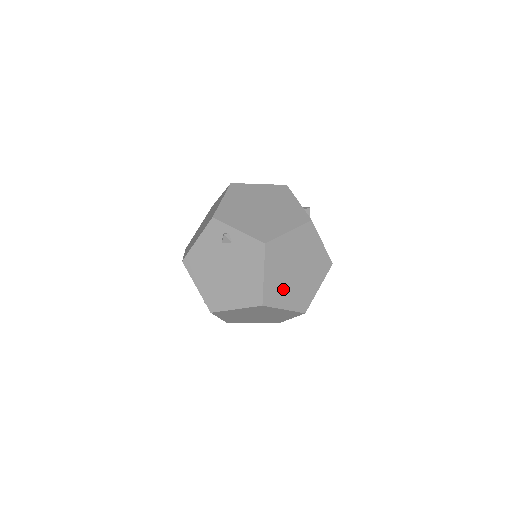
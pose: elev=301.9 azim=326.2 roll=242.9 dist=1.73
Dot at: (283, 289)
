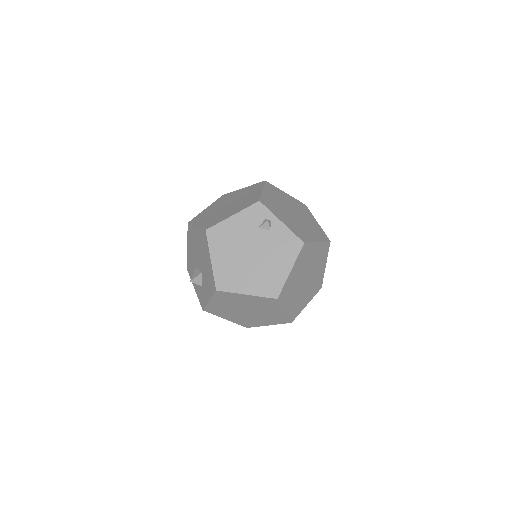
Dot at: (293, 292)
